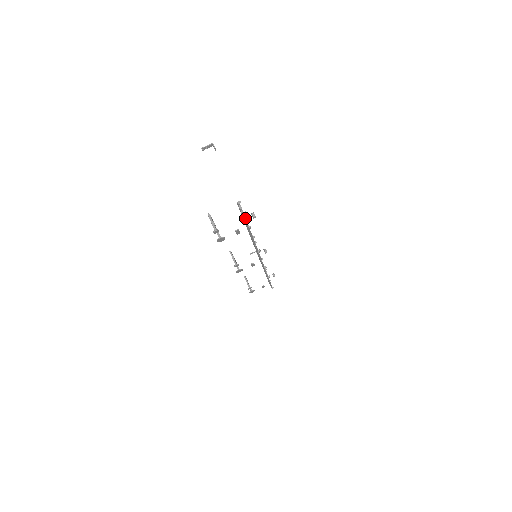
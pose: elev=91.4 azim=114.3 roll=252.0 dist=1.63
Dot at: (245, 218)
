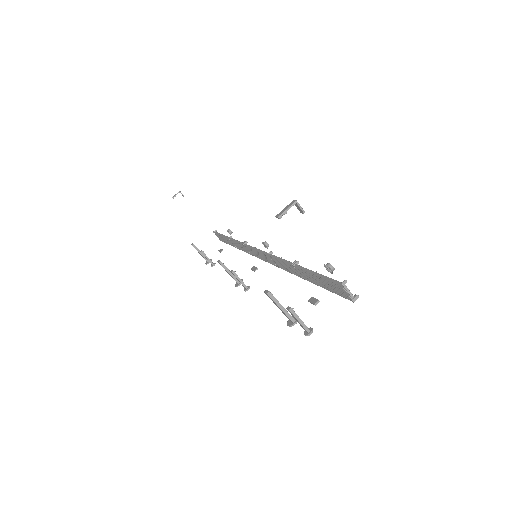
Dot at: (343, 294)
